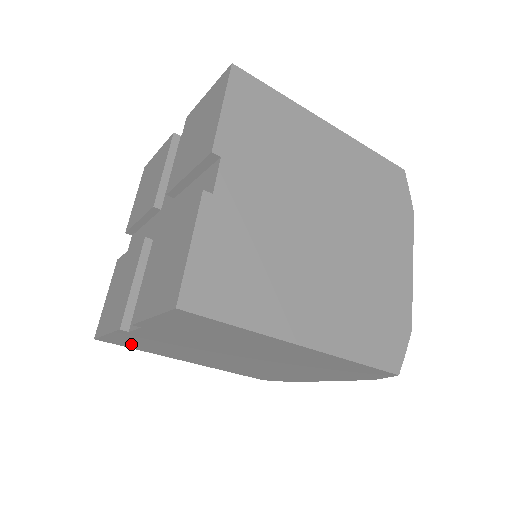
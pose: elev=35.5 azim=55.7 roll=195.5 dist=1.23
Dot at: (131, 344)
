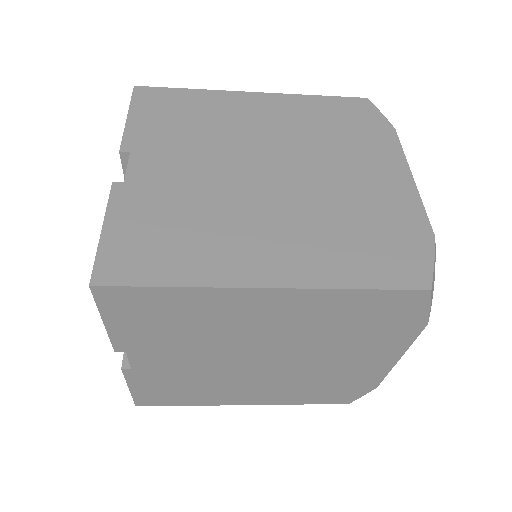
Dot at: occluded
